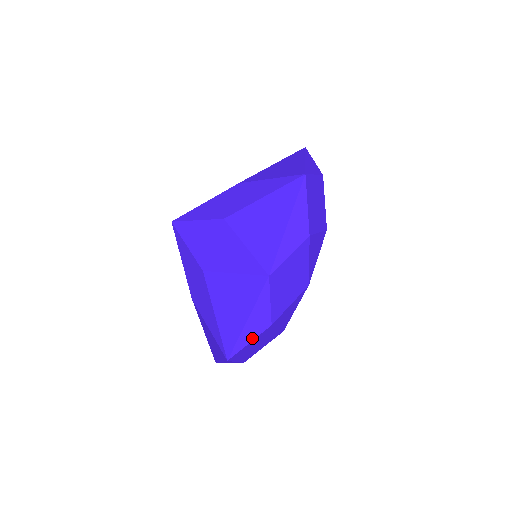
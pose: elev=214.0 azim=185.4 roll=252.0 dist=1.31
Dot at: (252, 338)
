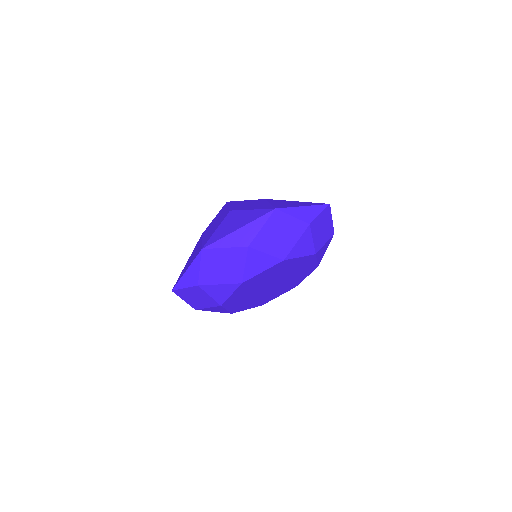
Dot at: occluded
